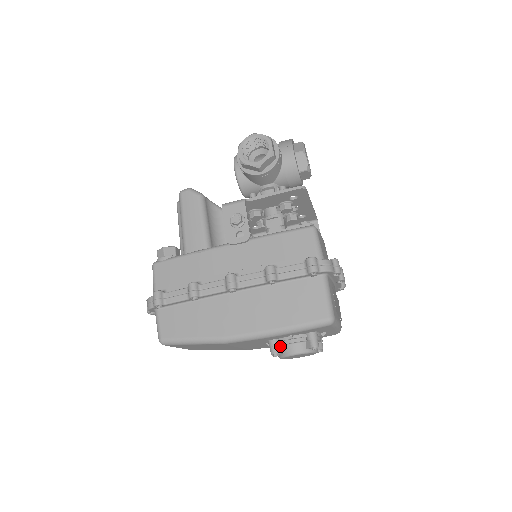
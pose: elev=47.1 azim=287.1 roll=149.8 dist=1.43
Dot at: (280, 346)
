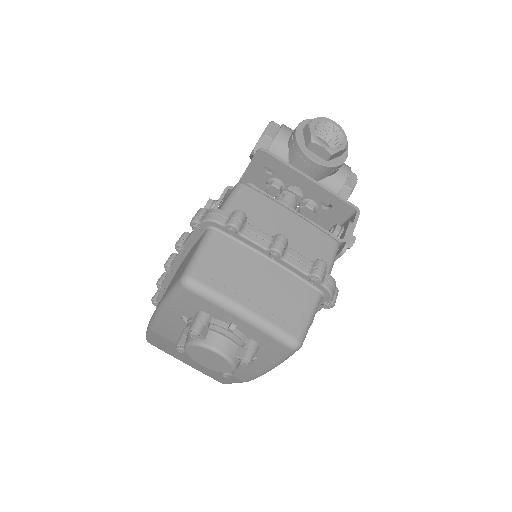
Dot at: occluded
